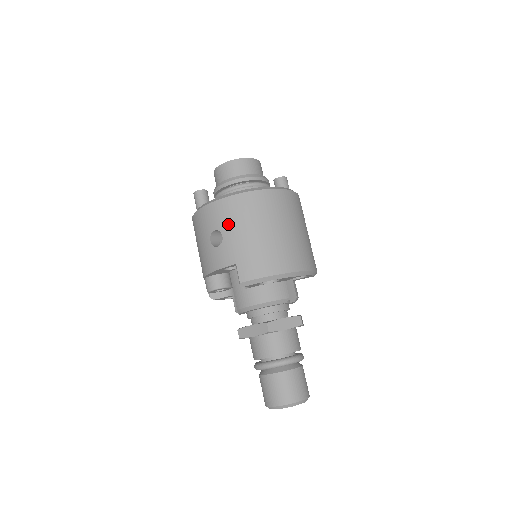
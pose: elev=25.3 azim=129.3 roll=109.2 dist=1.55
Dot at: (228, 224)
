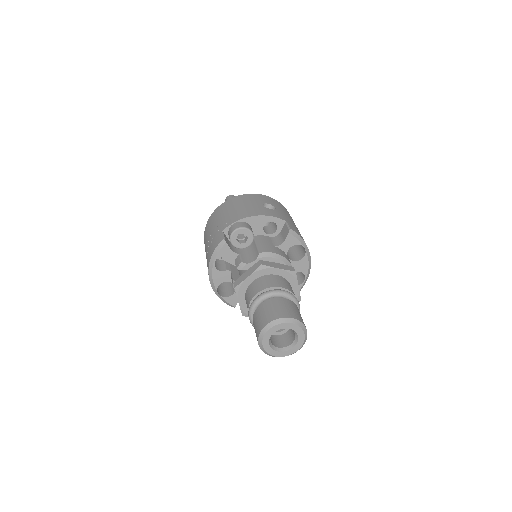
Dot at: (280, 208)
